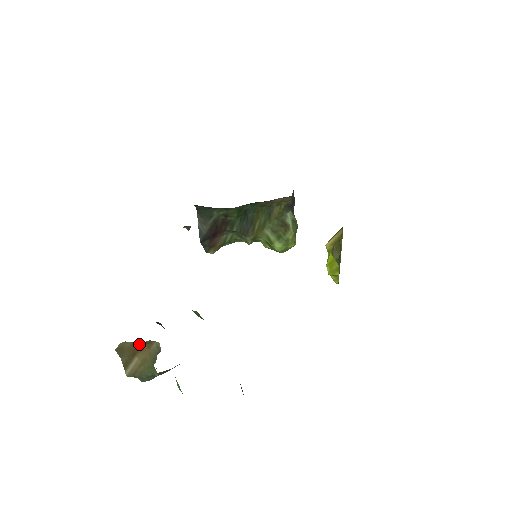
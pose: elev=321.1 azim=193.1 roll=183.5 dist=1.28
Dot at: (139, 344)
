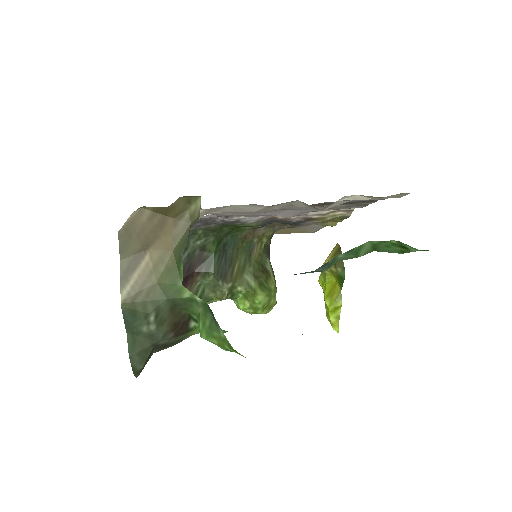
Dot at: (161, 217)
